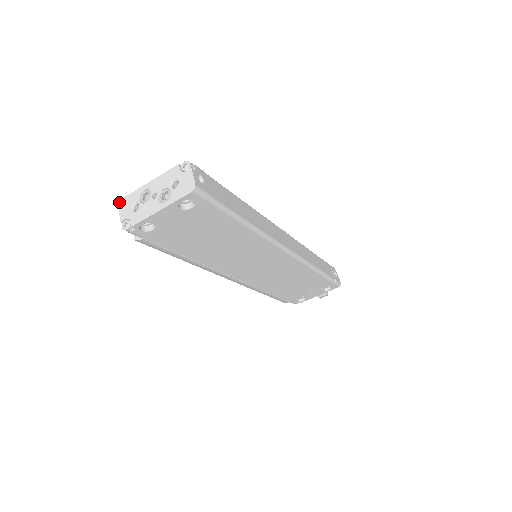
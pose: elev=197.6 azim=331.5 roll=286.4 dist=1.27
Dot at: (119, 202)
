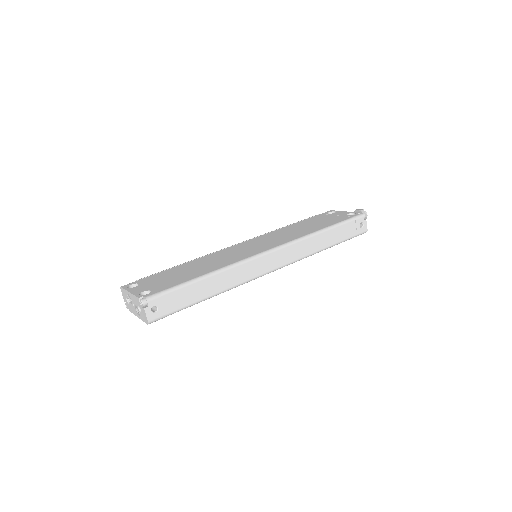
Dot at: (120, 288)
